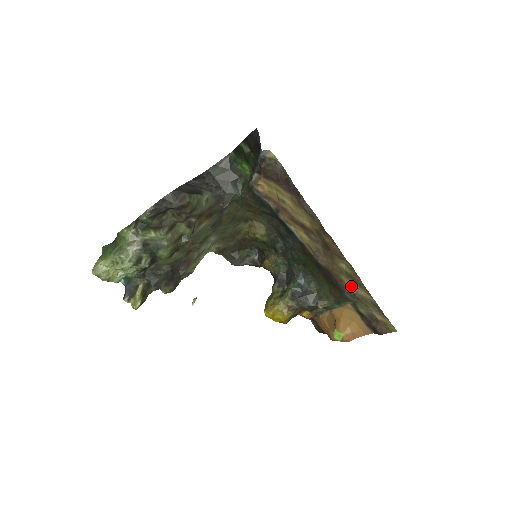
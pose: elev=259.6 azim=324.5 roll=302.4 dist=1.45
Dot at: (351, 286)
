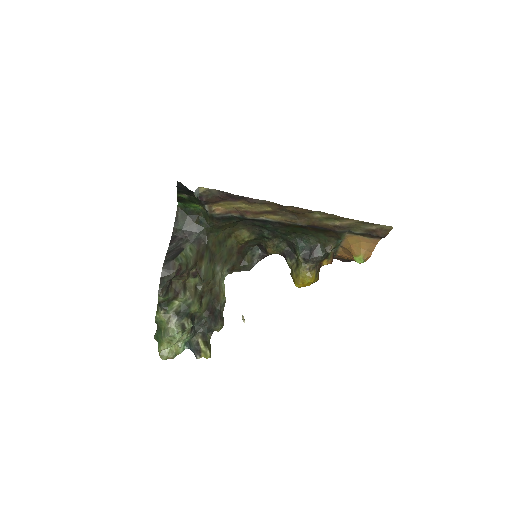
Dot at: (335, 224)
